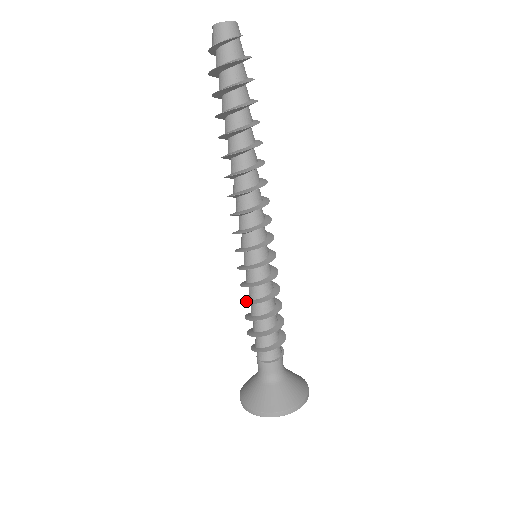
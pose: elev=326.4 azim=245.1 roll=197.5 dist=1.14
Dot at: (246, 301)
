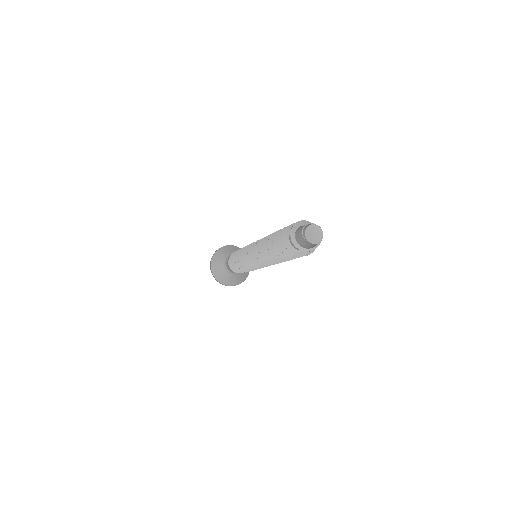
Dot at: (246, 270)
